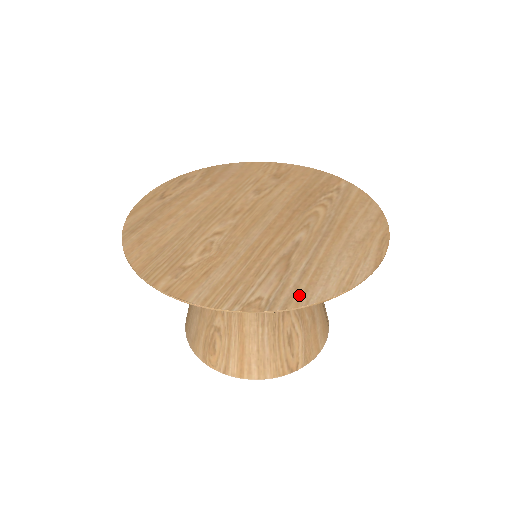
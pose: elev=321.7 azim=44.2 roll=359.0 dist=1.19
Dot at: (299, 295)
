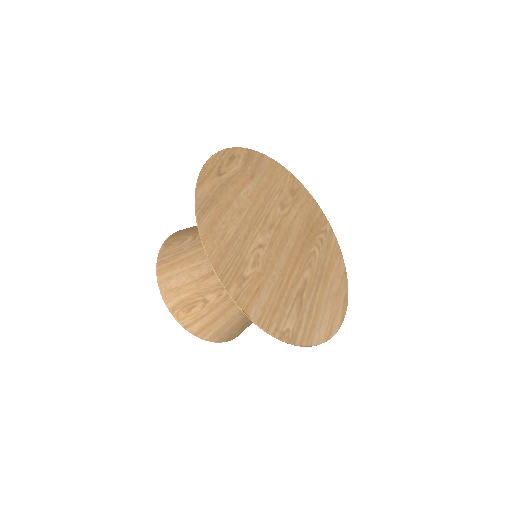
Dot at: (308, 335)
